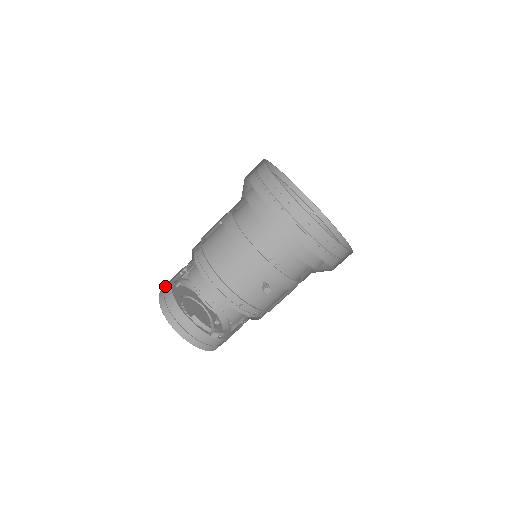
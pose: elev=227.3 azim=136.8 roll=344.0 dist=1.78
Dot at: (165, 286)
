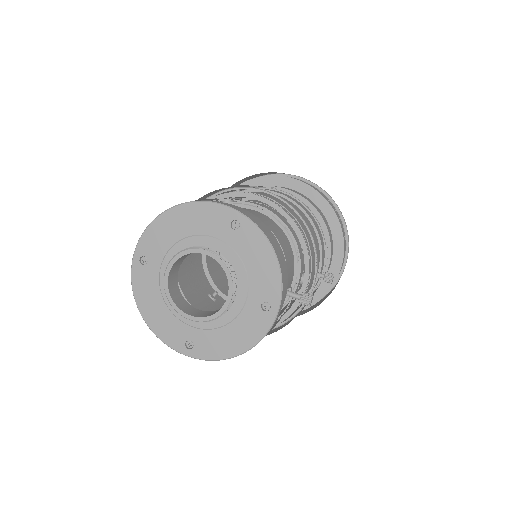
Dot at: (199, 199)
